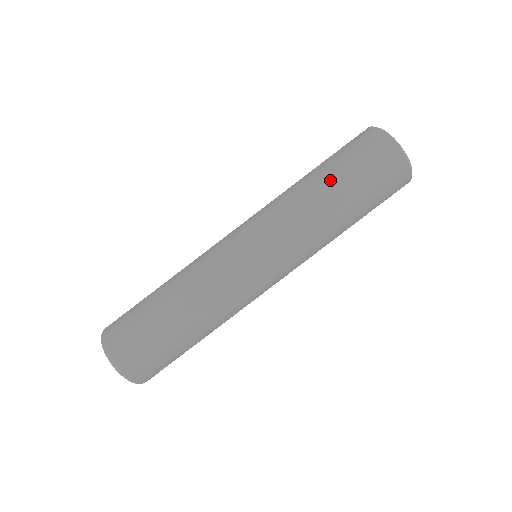
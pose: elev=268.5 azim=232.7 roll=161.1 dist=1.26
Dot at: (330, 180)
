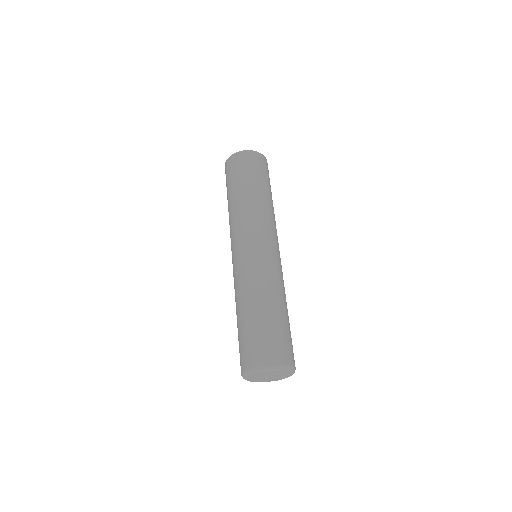
Dot at: (230, 195)
